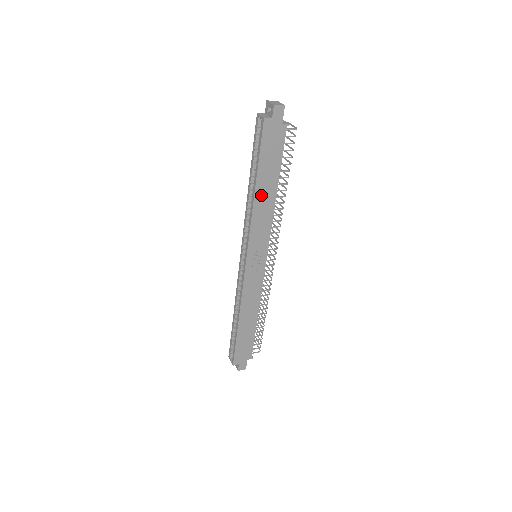
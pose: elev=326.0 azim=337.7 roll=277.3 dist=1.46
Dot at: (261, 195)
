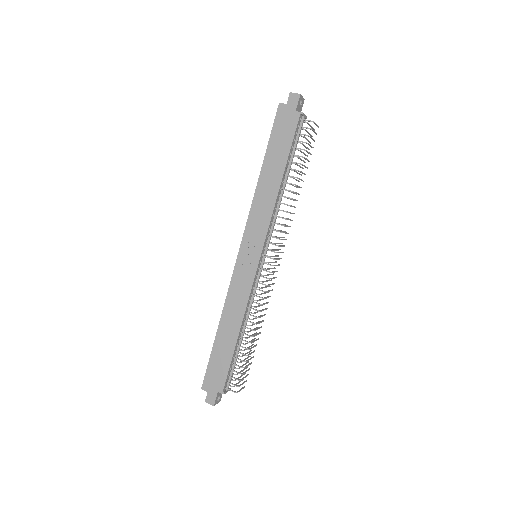
Dot at: (266, 179)
